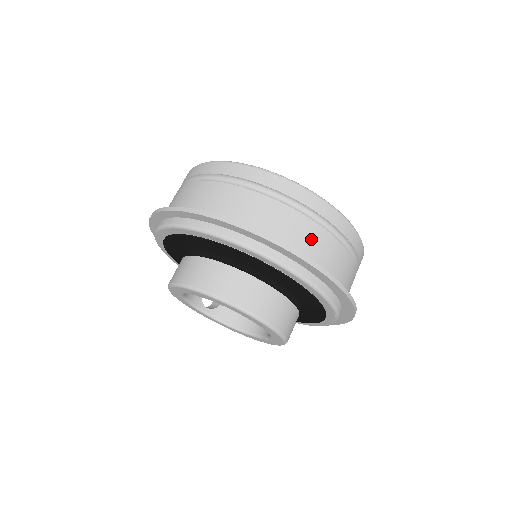
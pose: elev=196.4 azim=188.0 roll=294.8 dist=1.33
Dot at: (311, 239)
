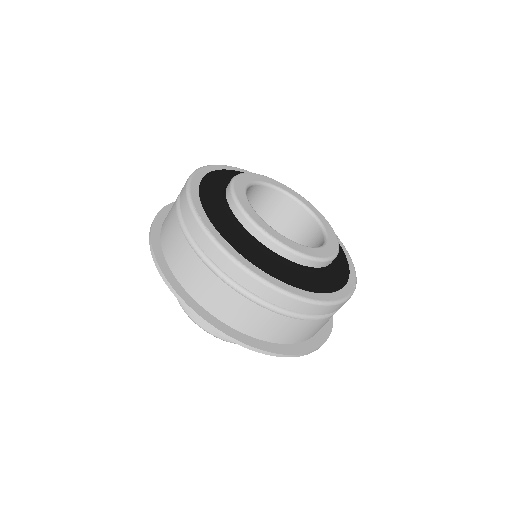
Dot at: (283, 329)
